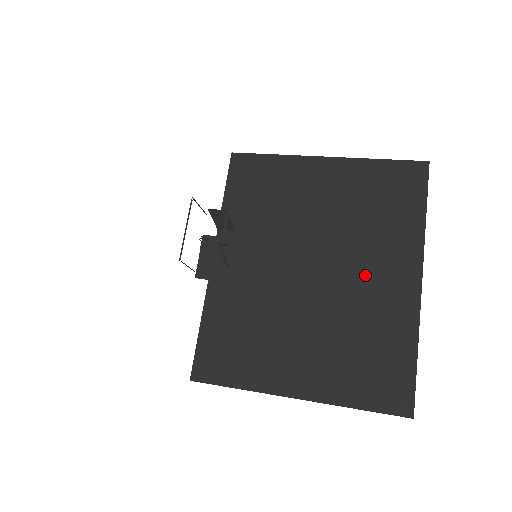
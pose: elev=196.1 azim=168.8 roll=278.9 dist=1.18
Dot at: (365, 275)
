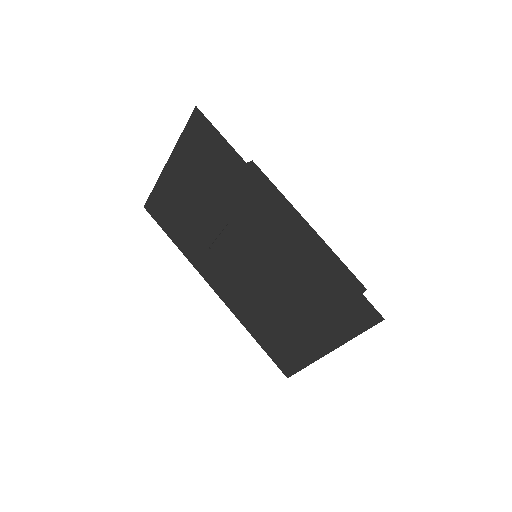
Dot at: occluded
